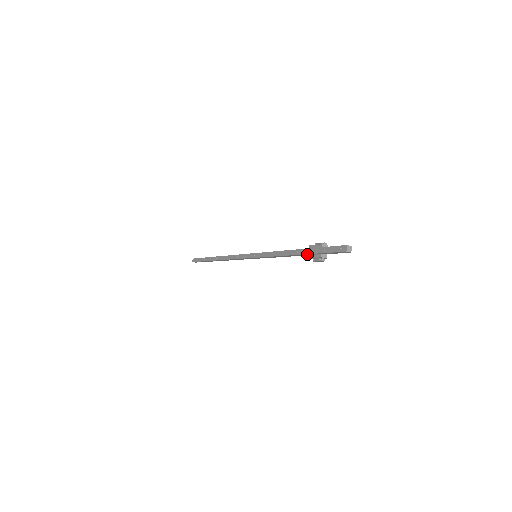
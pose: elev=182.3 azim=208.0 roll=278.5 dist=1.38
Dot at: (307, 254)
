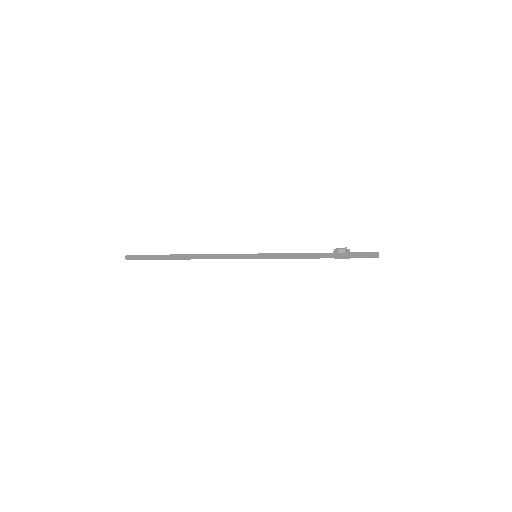
Dot at: (334, 258)
